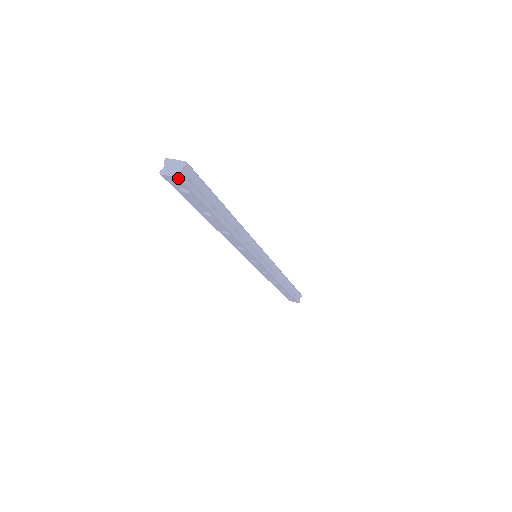
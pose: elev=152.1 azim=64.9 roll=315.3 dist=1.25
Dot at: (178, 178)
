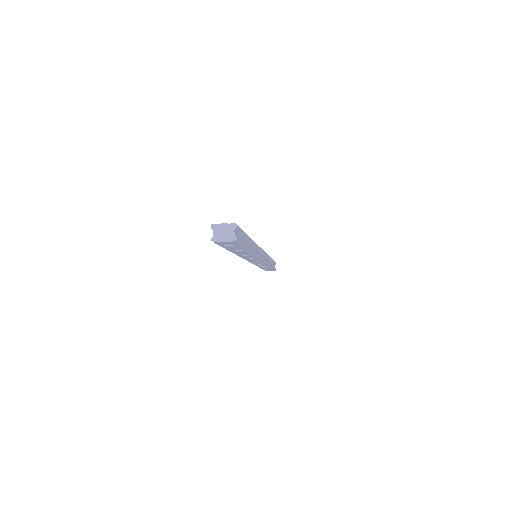
Dot at: (233, 242)
